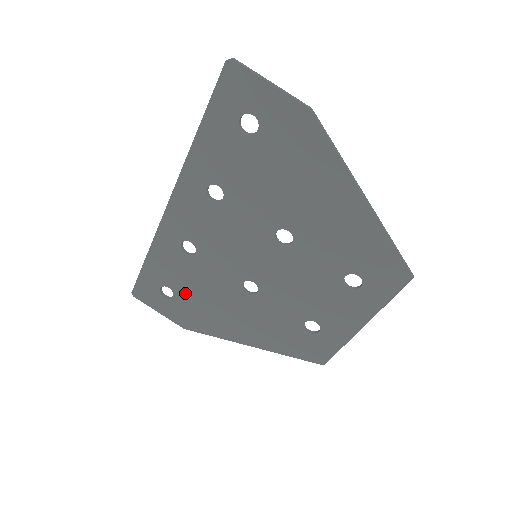
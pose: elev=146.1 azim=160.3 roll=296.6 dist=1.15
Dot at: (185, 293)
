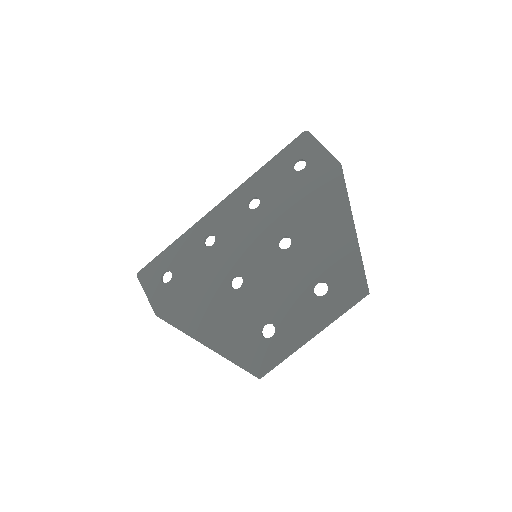
Dot at: (181, 279)
